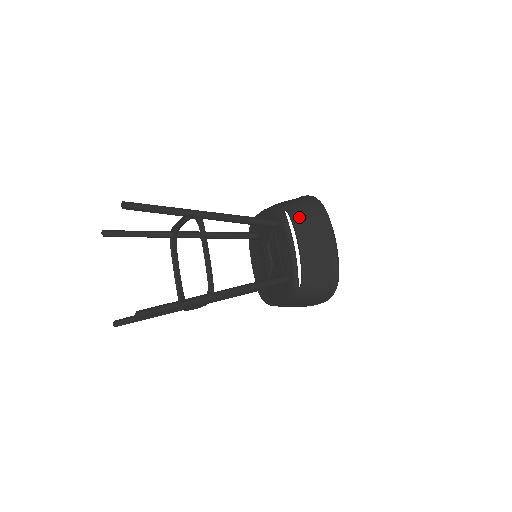
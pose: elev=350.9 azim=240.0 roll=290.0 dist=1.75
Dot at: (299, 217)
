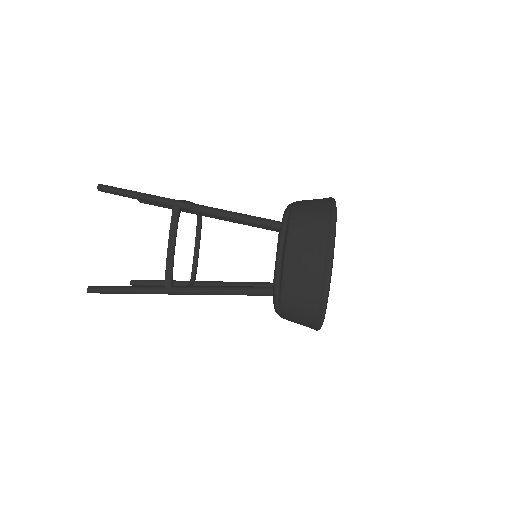
Dot at: (296, 226)
